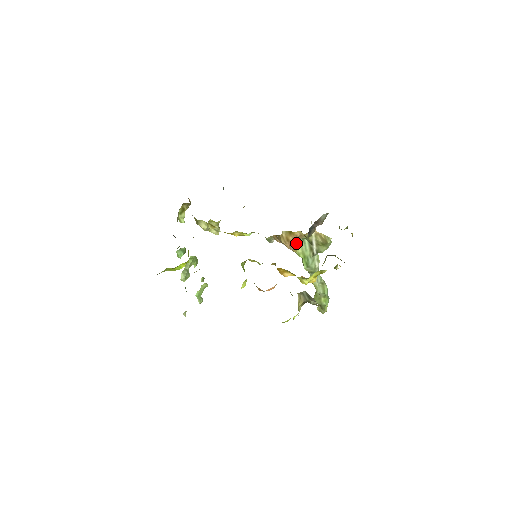
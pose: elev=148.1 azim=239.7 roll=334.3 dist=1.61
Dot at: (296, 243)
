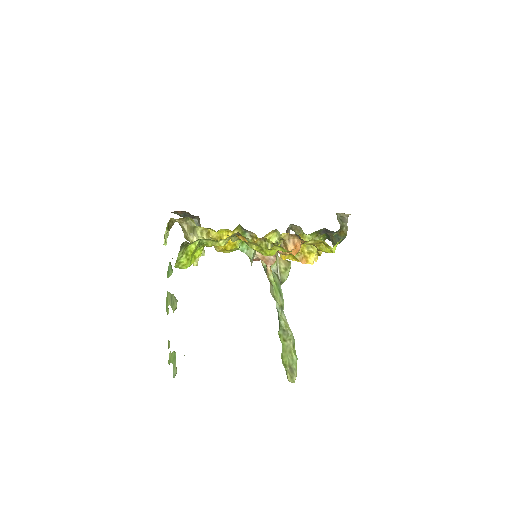
Dot at: occluded
